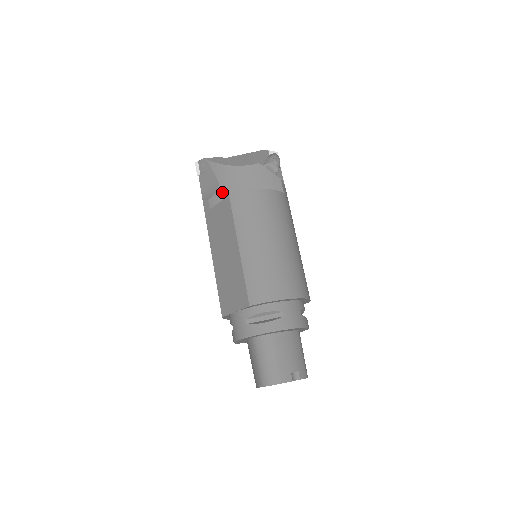
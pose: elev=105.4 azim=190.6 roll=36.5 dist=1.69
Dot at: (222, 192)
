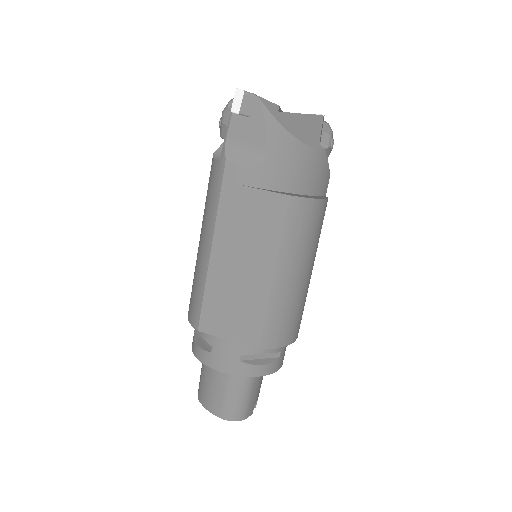
Dot at: (268, 171)
